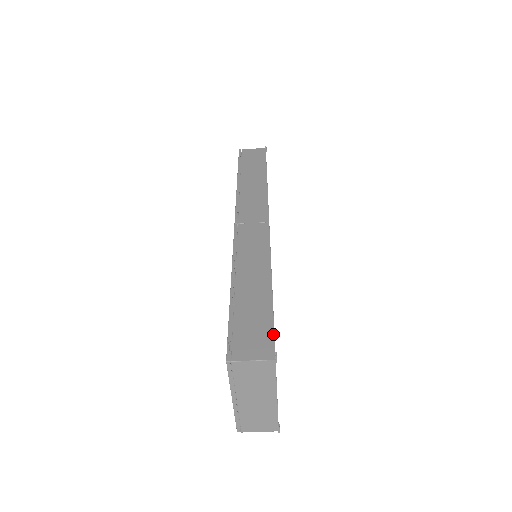
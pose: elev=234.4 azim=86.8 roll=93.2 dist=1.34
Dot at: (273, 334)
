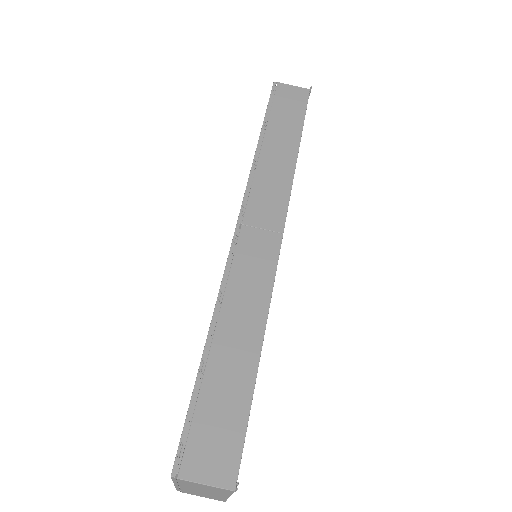
Dot at: (242, 444)
